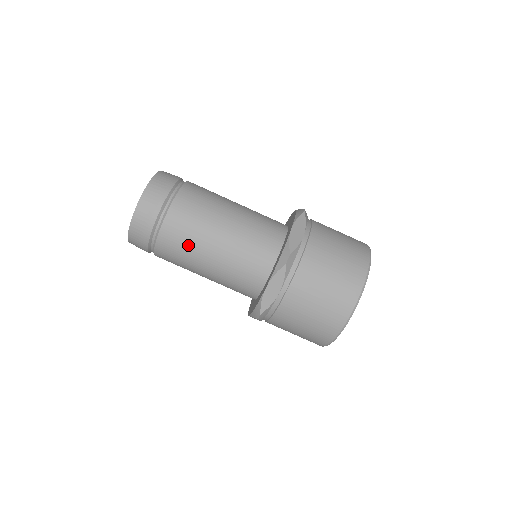
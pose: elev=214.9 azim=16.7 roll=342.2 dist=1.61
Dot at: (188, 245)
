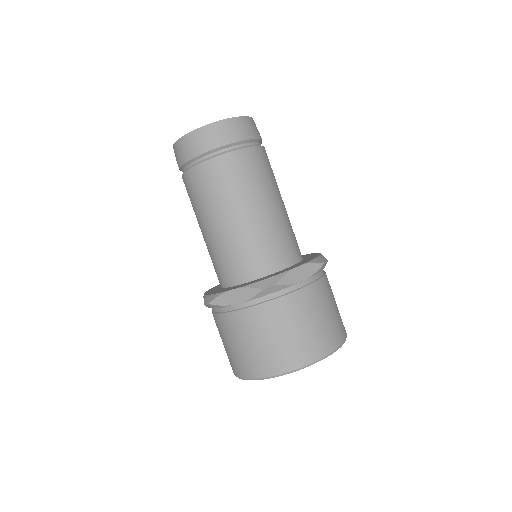
Dot at: (255, 181)
